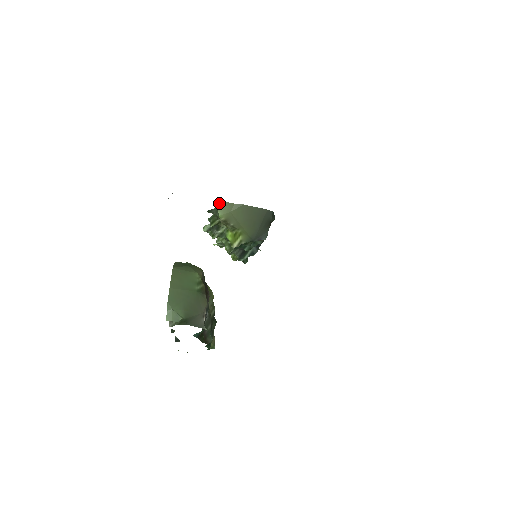
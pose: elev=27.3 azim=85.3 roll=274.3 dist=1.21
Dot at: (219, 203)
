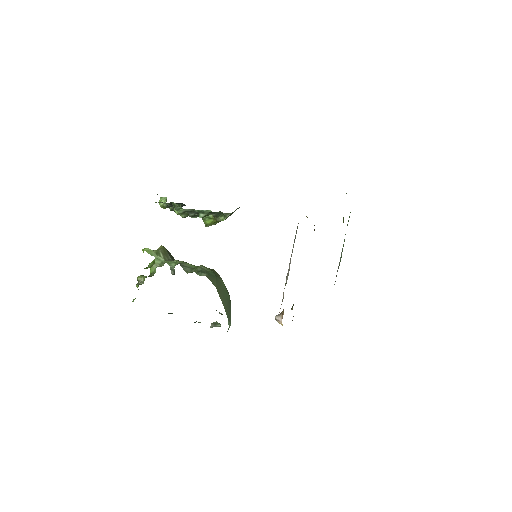
Dot at: occluded
